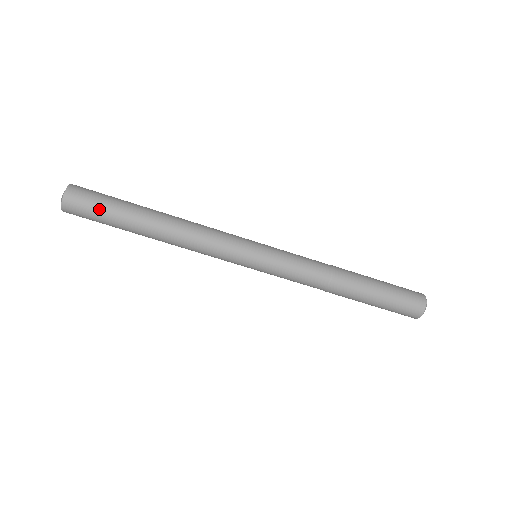
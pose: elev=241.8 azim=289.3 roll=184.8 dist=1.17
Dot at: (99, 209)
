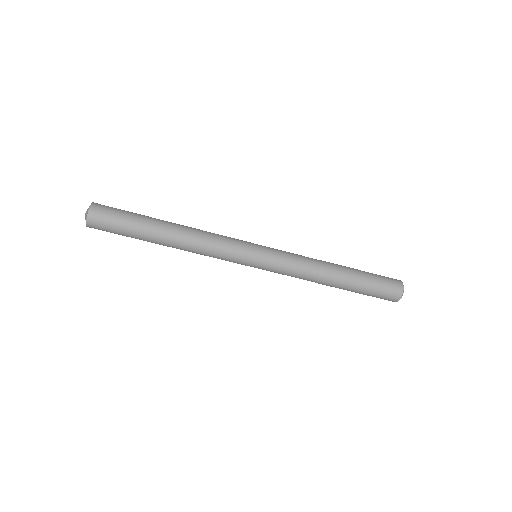
Dot at: (118, 228)
